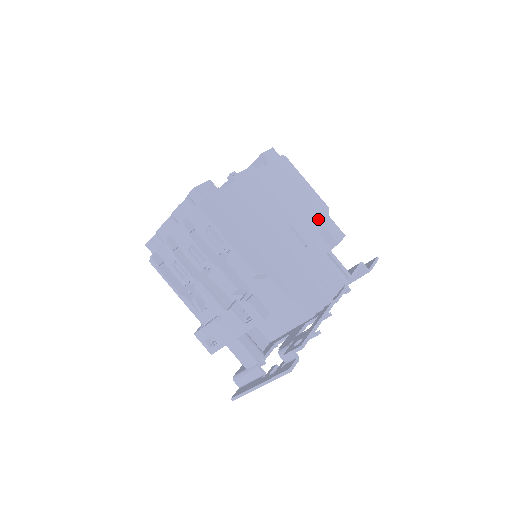
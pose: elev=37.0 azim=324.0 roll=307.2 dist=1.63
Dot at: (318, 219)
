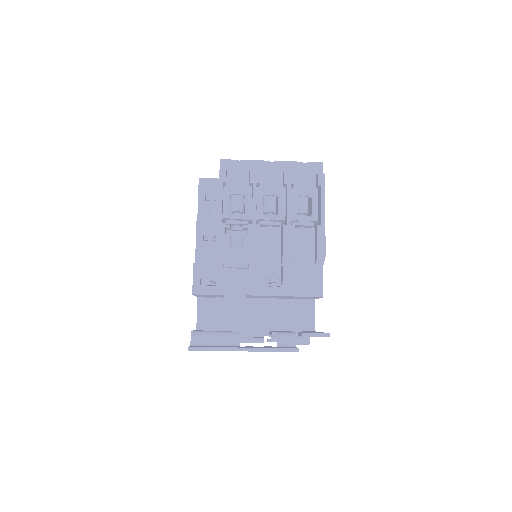
Dot at: occluded
